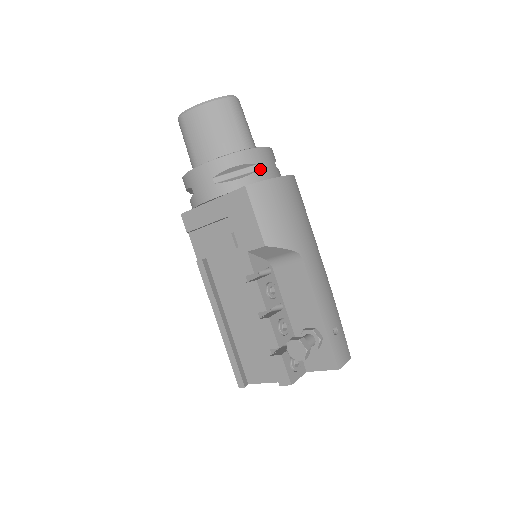
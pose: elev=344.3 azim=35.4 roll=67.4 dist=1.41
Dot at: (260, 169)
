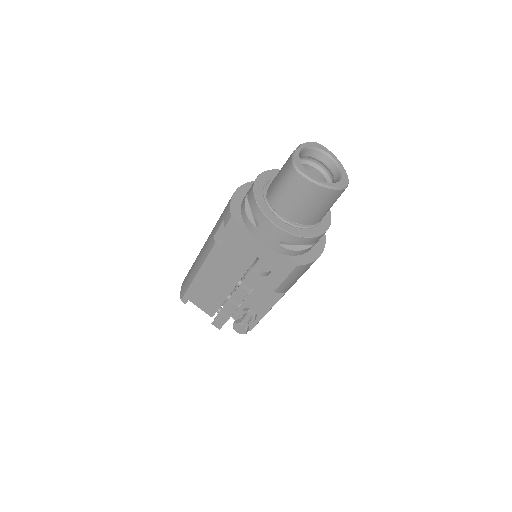
Dot at: (313, 245)
